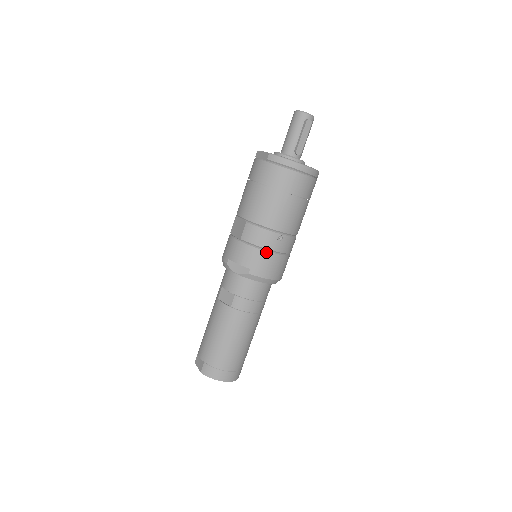
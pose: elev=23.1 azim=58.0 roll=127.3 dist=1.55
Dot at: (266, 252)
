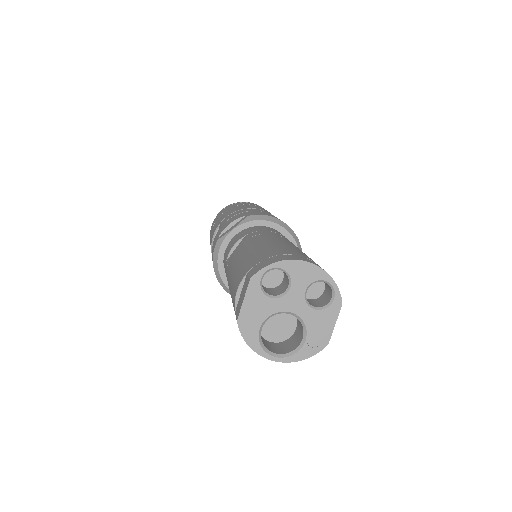
Dot at: (255, 211)
